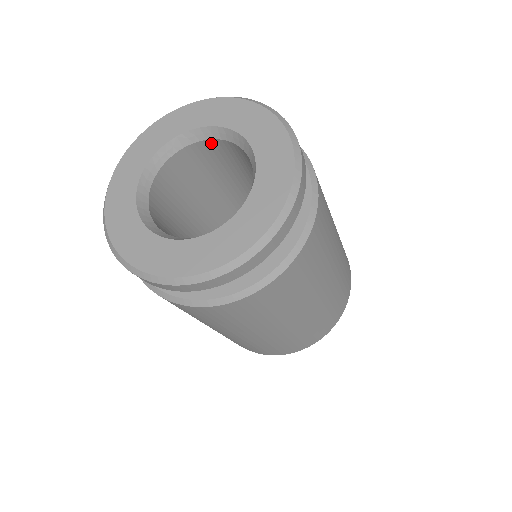
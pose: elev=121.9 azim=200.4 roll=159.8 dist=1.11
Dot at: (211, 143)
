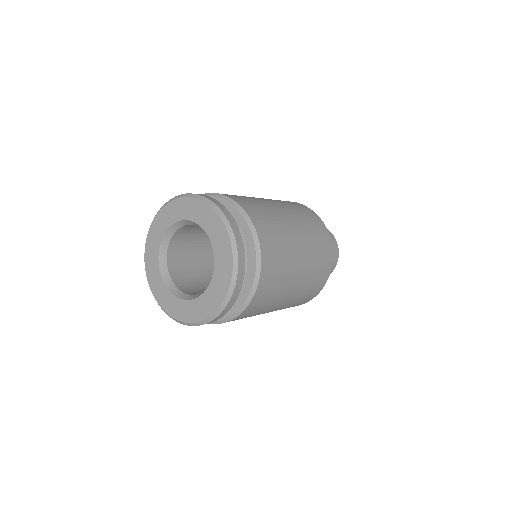
Dot at: (191, 225)
